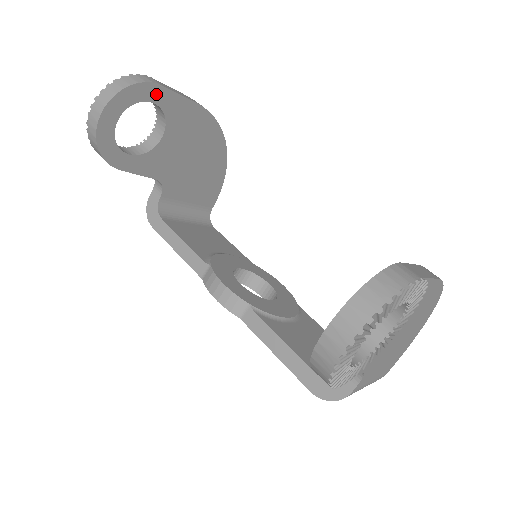
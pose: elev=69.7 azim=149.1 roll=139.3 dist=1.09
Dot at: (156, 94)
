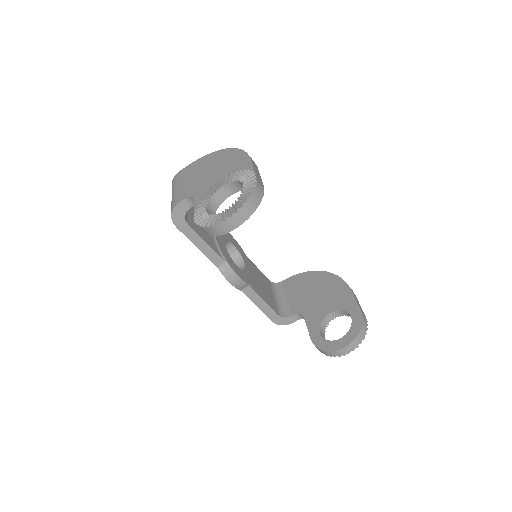
Dot at: occluded
